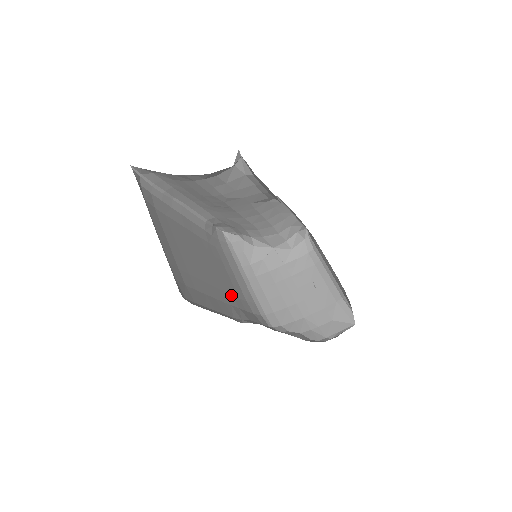
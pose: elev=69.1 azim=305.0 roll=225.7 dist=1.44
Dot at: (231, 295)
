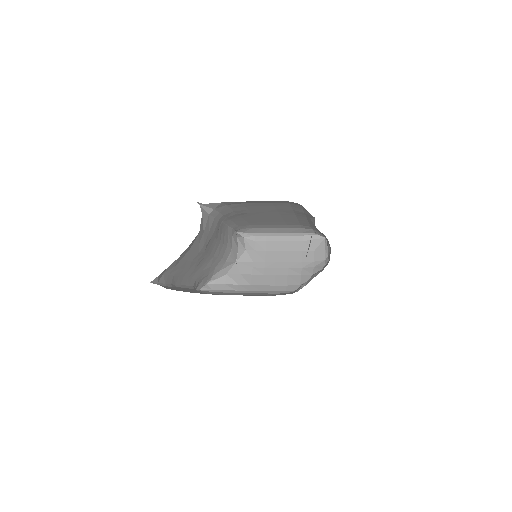
Dot at: occluded
